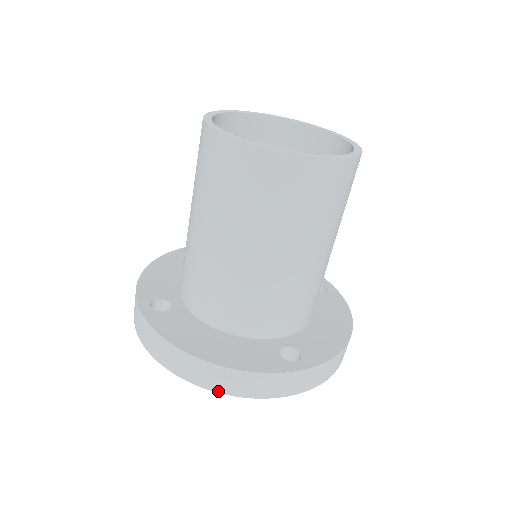
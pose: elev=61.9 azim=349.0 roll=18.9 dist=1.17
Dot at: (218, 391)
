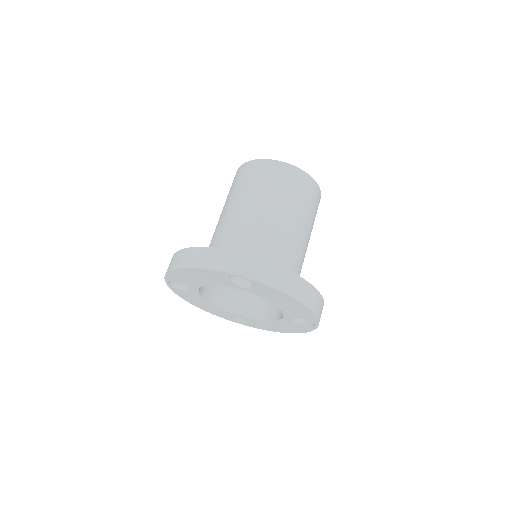
Dot at: (191, 266)
